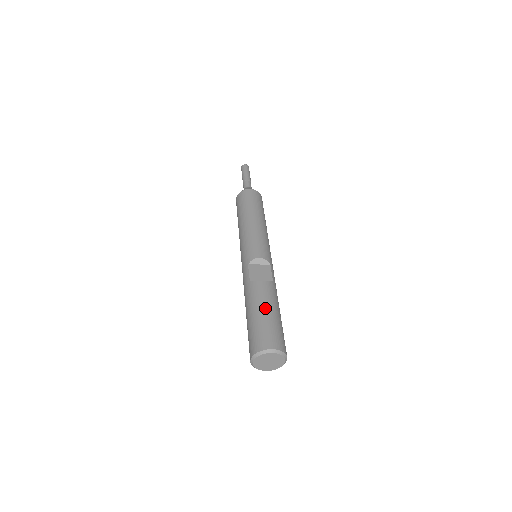
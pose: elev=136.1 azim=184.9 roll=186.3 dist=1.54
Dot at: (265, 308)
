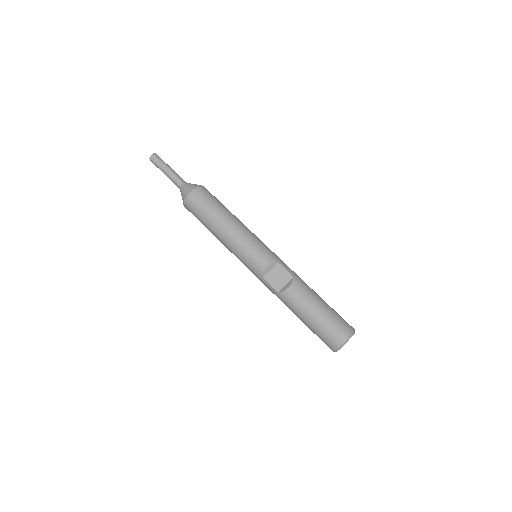
Dot at: (312, 311)
